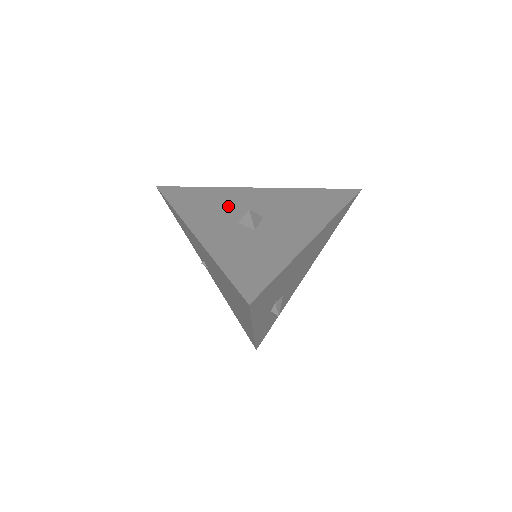
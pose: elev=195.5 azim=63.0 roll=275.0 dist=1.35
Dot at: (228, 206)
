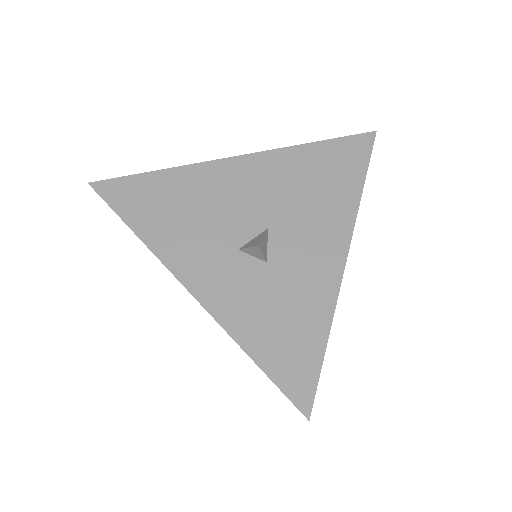
Dot at: (212, 213)
